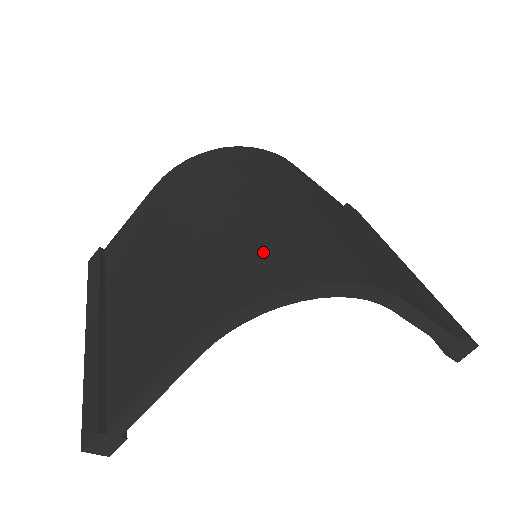
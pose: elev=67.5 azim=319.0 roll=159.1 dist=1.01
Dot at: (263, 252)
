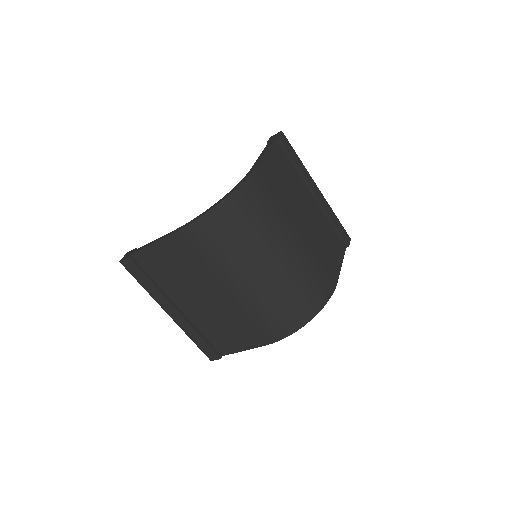
Dot at: (289, 305)
